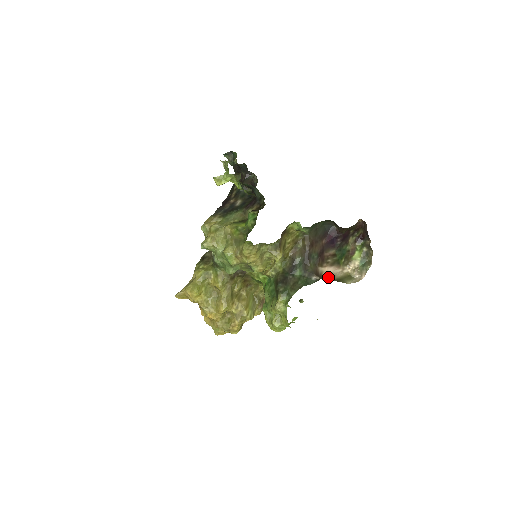
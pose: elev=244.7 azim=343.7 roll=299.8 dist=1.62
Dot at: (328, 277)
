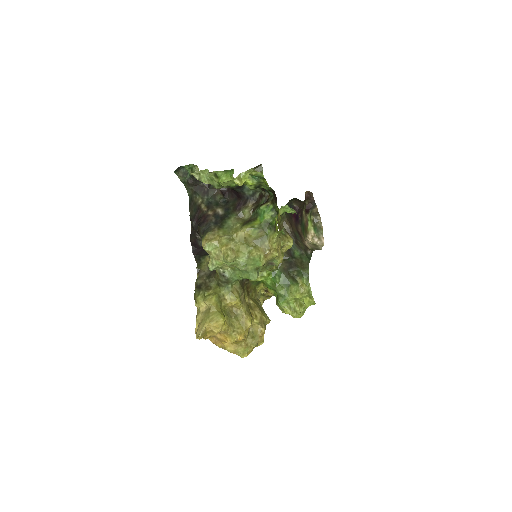
Dot at: (312, 248)
